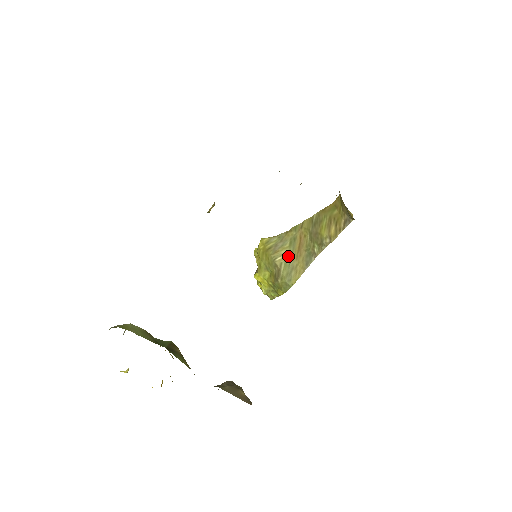
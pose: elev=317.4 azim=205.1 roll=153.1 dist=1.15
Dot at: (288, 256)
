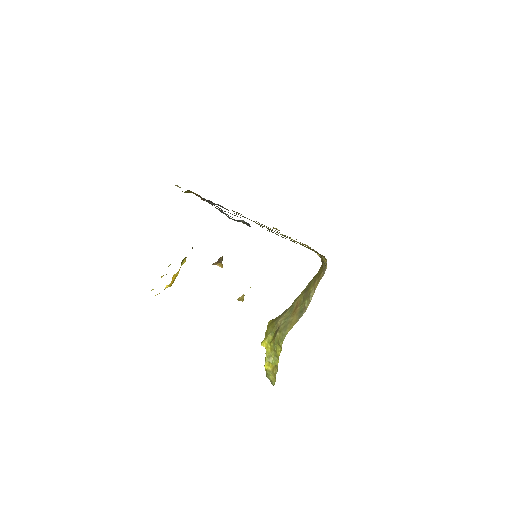
Dot at: (287, 316)
